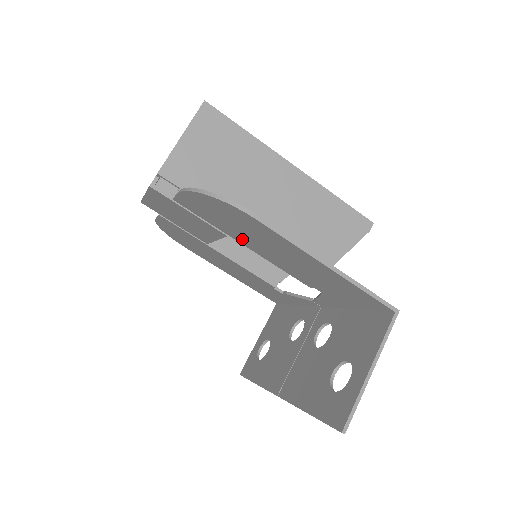
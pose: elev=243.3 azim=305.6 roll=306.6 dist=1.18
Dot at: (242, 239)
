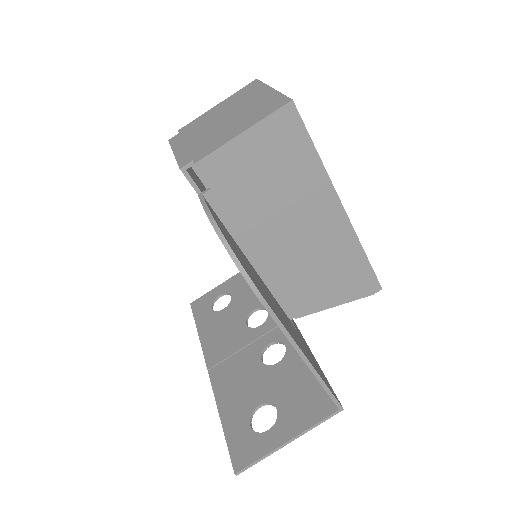
Dot at: occluded
